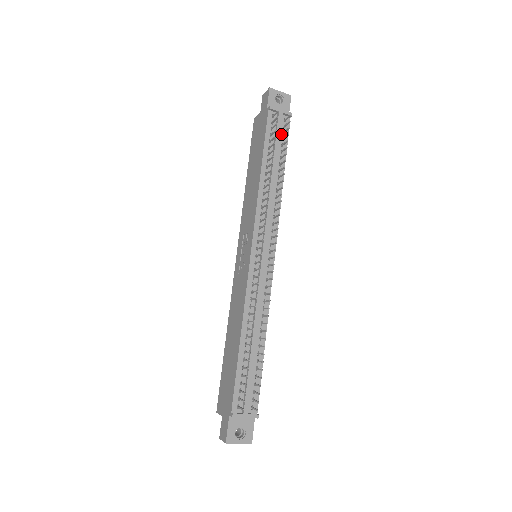
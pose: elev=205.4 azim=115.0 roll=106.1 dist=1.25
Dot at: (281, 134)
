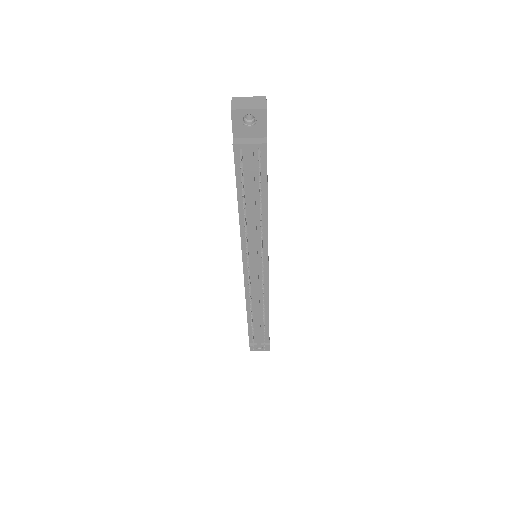
Dot at: (256, 167)
